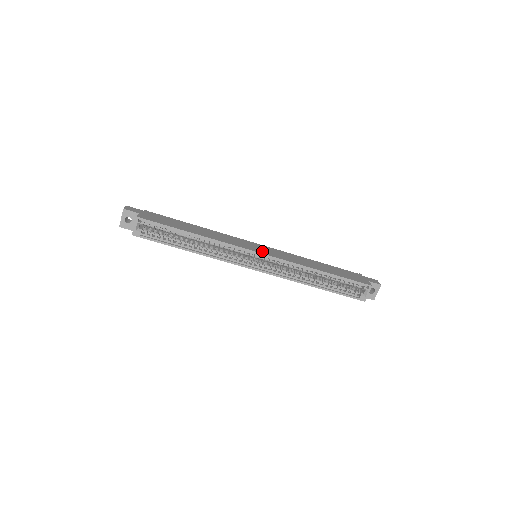
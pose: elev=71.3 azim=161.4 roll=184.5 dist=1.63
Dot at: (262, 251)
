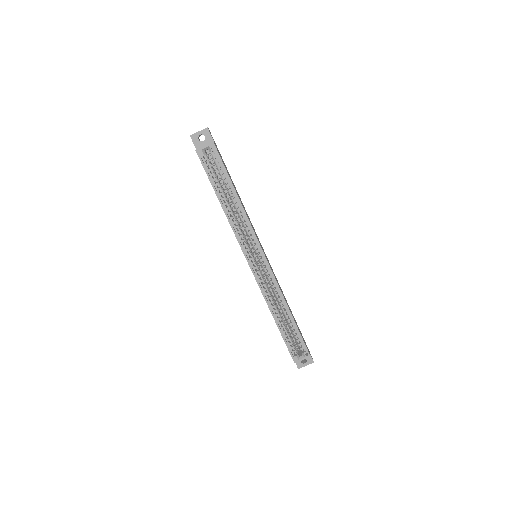
Dot at: occluded
